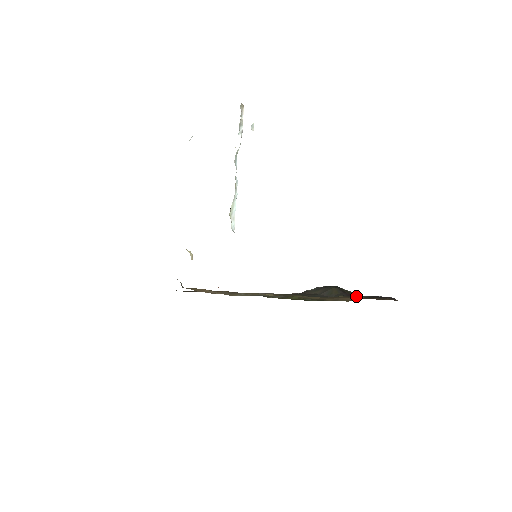
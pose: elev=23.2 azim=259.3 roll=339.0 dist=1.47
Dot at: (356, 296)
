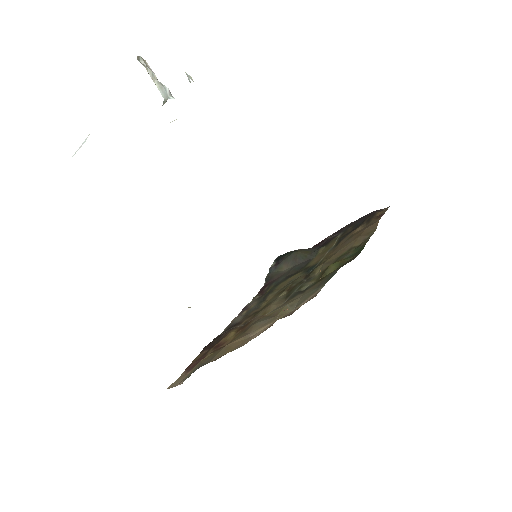
Dot at: (339, 236)
